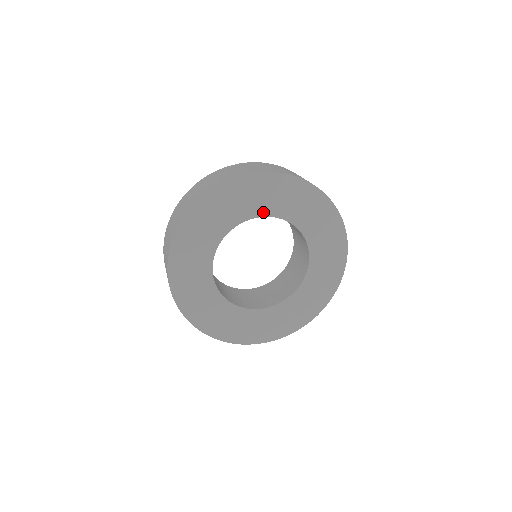
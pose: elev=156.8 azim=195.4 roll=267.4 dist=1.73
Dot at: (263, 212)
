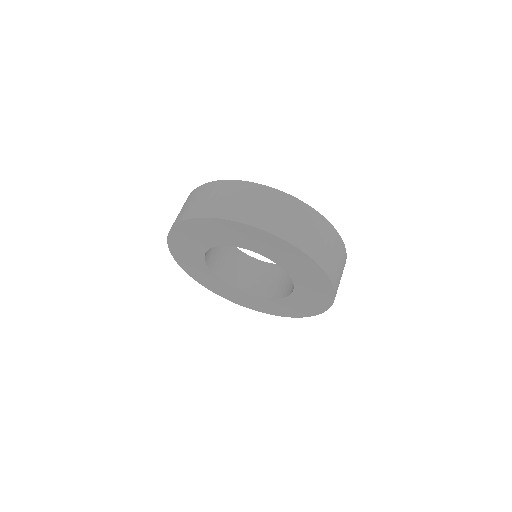
Dot at: (285, 267)
